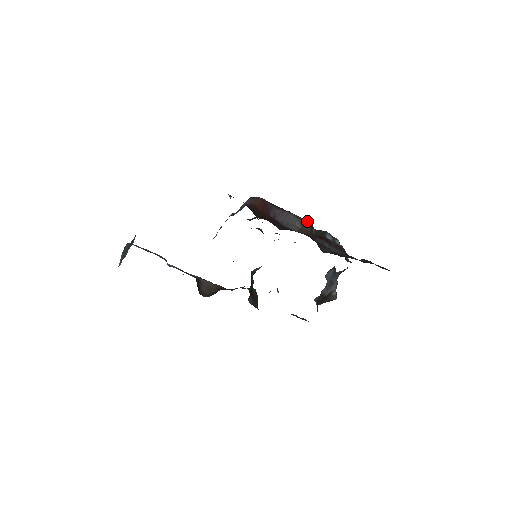
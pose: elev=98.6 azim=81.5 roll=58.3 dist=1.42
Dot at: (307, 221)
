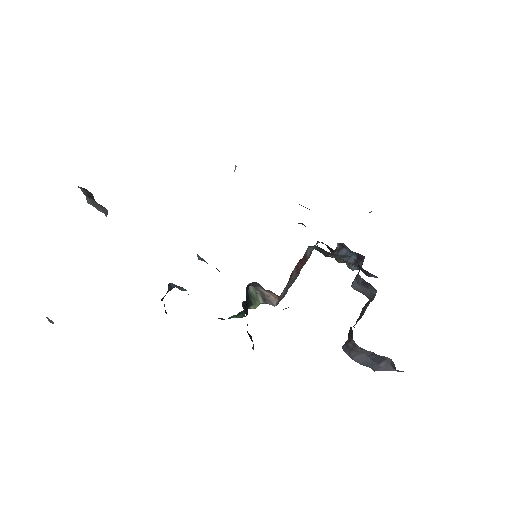
Dot at: occluded
